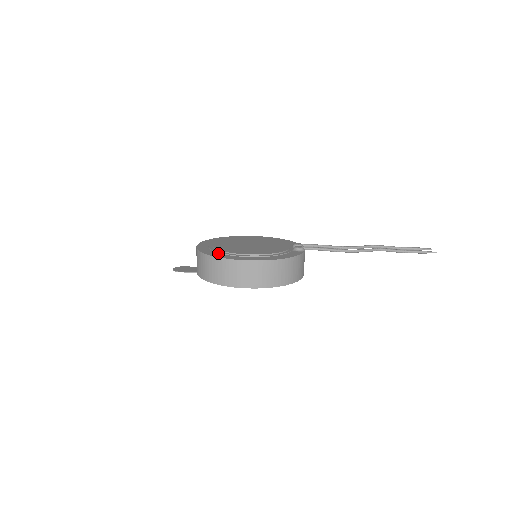
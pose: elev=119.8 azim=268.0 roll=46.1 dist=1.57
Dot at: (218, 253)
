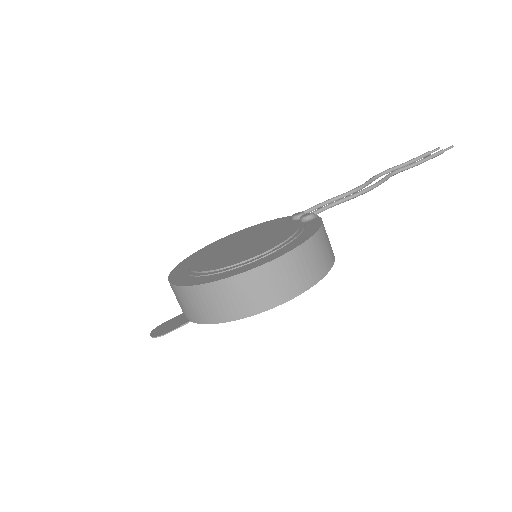
Dot at: (219, 274)
